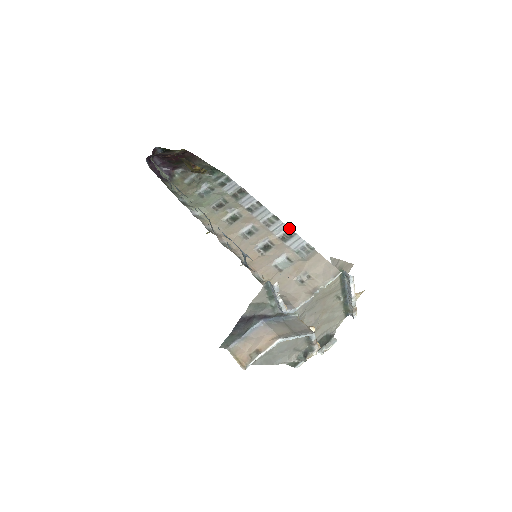
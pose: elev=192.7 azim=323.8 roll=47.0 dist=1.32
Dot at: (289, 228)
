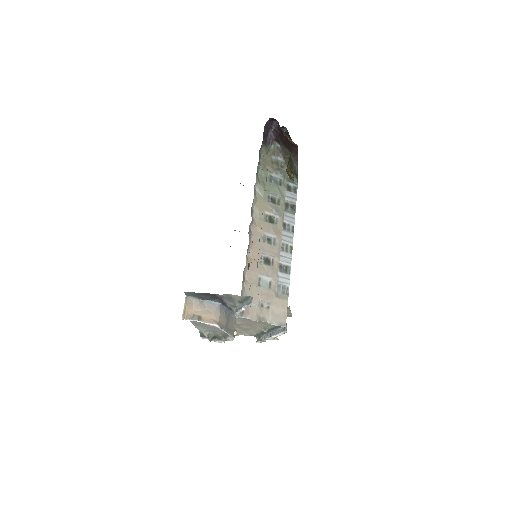
Dot at: occluded
